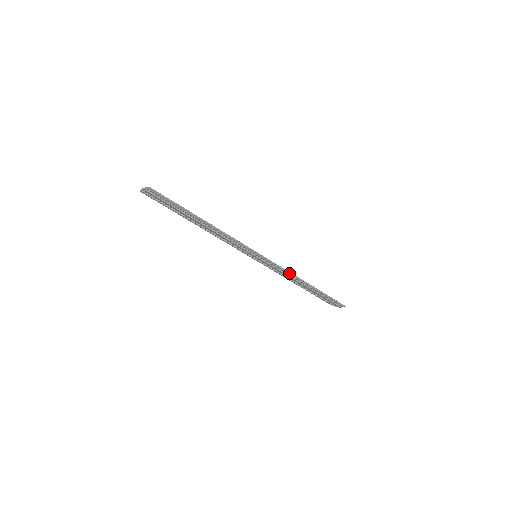
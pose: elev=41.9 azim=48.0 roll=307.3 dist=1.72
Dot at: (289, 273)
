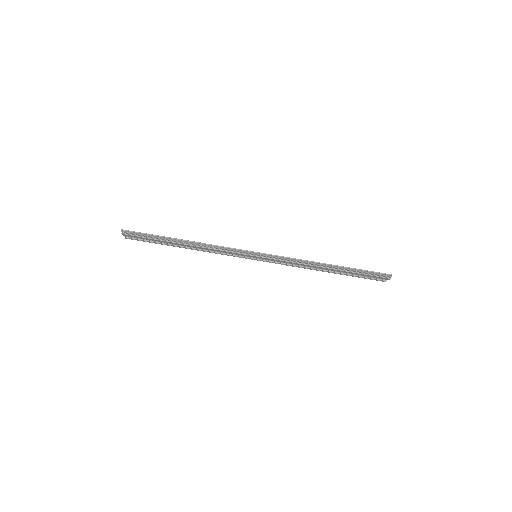
Dot at: (298, 260)
